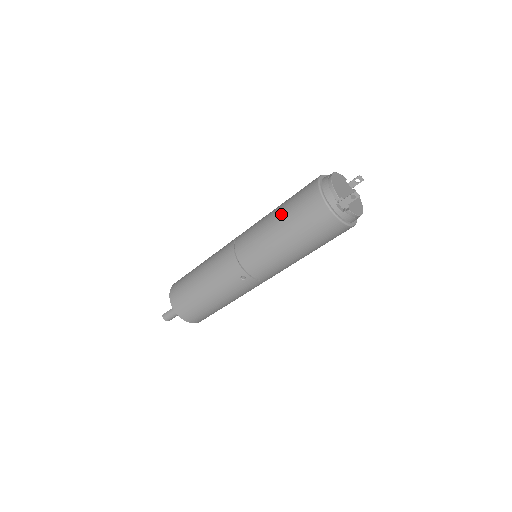
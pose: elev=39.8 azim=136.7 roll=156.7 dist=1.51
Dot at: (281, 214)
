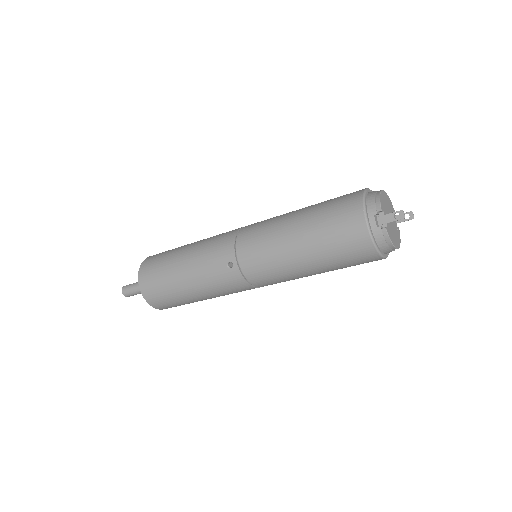
Dot at: (308, 209)
